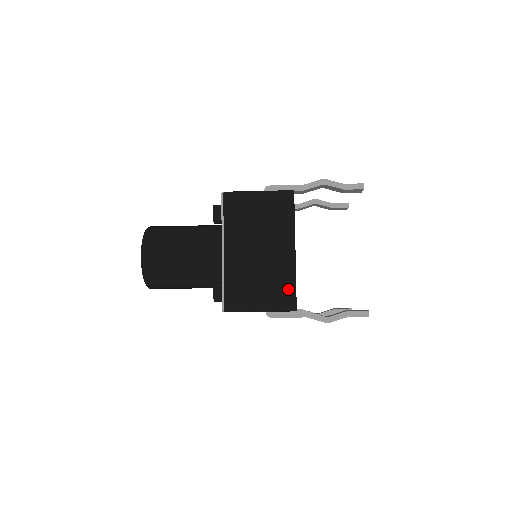
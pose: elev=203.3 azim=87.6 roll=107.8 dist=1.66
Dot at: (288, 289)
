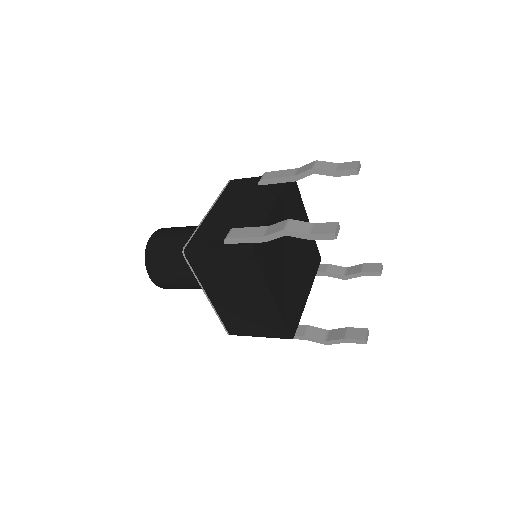
Dot at: (278, 327)
